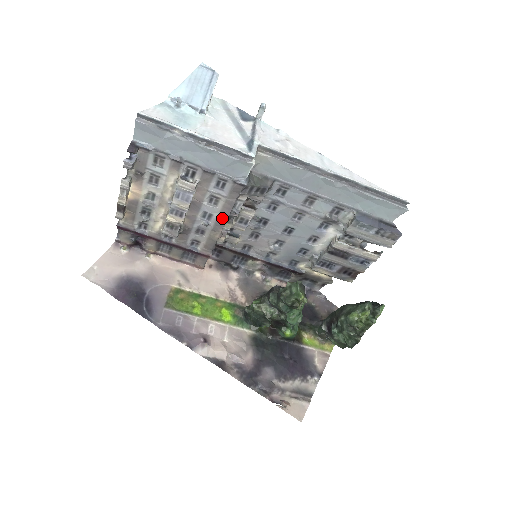
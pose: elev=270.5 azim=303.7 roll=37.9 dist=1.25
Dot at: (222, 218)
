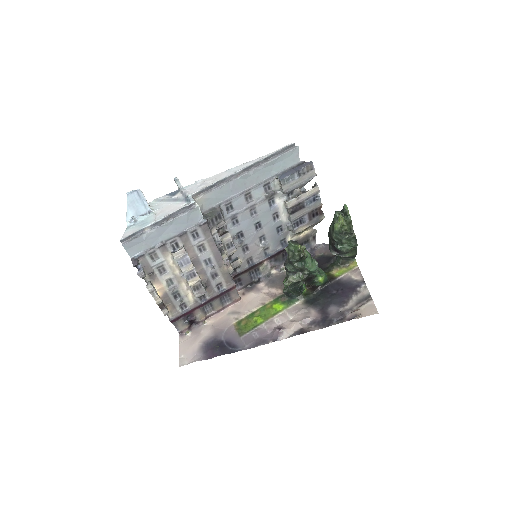
Dot at: (216, 254)
